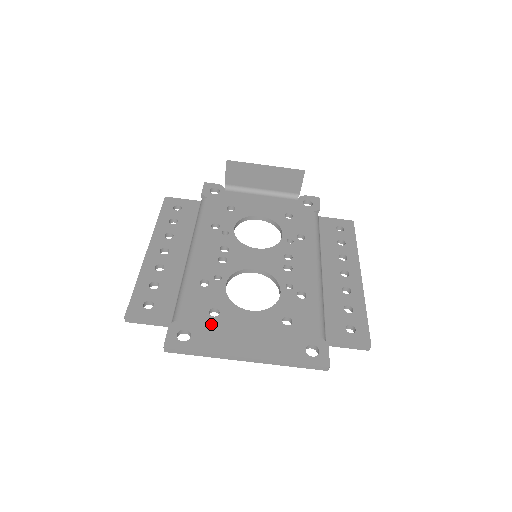
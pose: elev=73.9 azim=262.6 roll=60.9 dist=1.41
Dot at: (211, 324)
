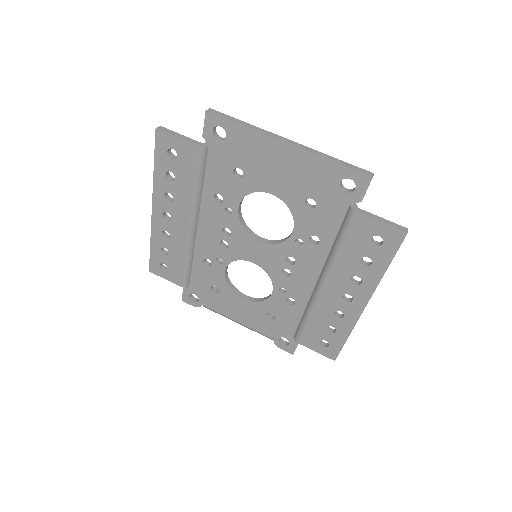
Dot at: occluded
